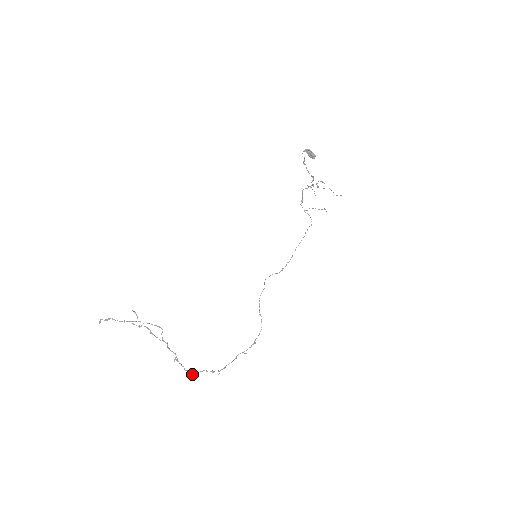
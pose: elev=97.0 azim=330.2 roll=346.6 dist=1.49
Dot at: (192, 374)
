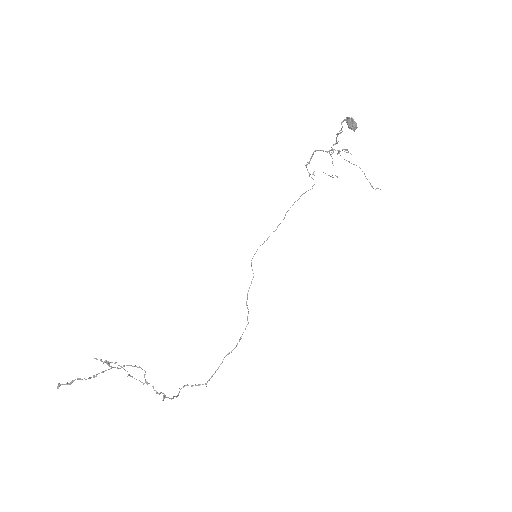
Dot at: (177, 396)
